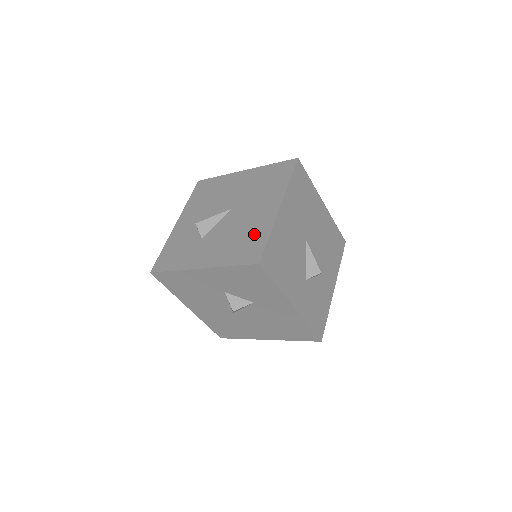
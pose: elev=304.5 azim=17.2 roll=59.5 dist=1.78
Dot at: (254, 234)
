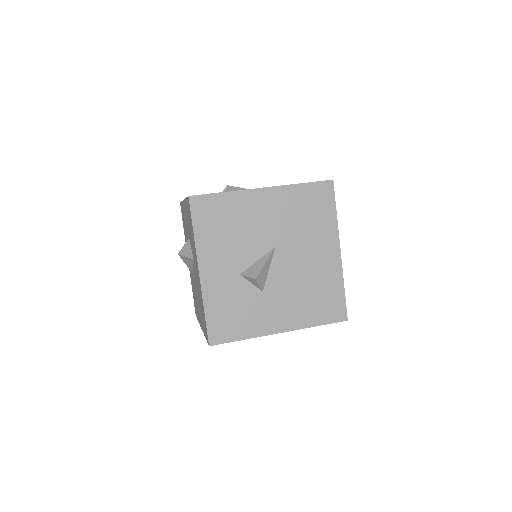
Dot at: occluded
